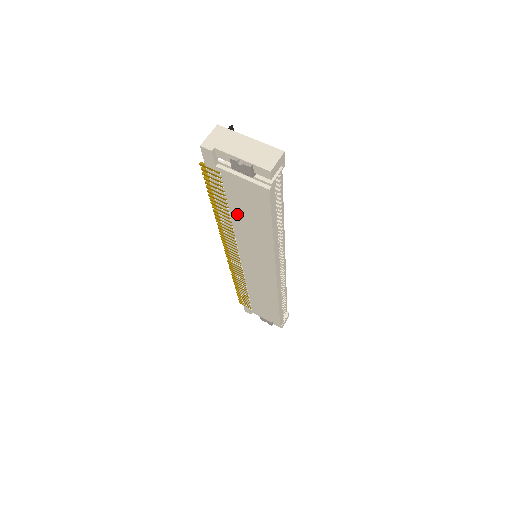
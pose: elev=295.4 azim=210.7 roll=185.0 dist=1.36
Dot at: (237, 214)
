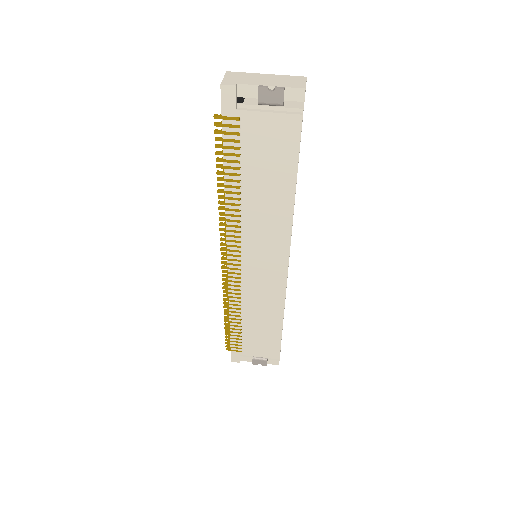
Dot at: (251, 180)
